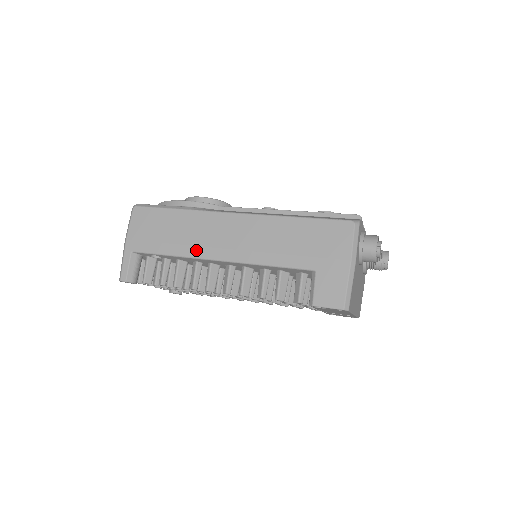
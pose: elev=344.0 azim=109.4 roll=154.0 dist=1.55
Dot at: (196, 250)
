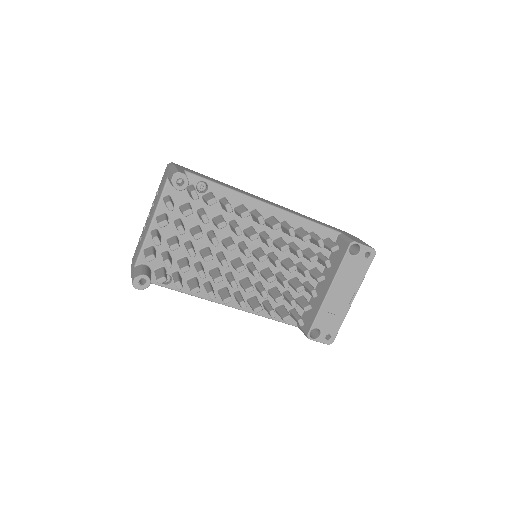
Dot at: (247, 194)
